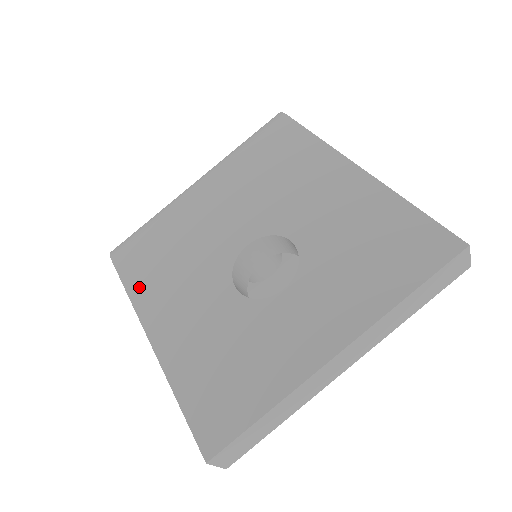
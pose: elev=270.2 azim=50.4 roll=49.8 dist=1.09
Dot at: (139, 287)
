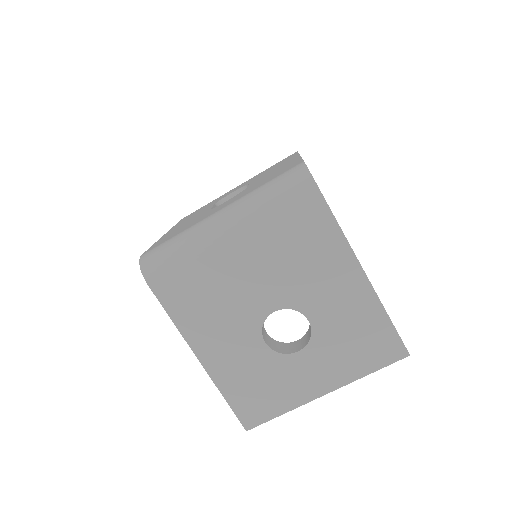
Dot at: (183, 319)
